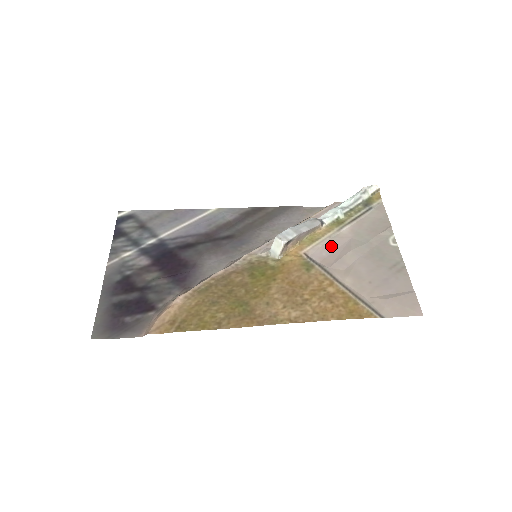
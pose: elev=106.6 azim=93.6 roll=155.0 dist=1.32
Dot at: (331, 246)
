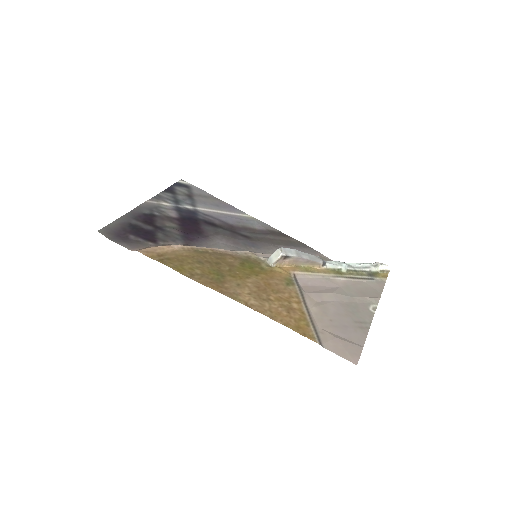
Dot at: (319, 282)
